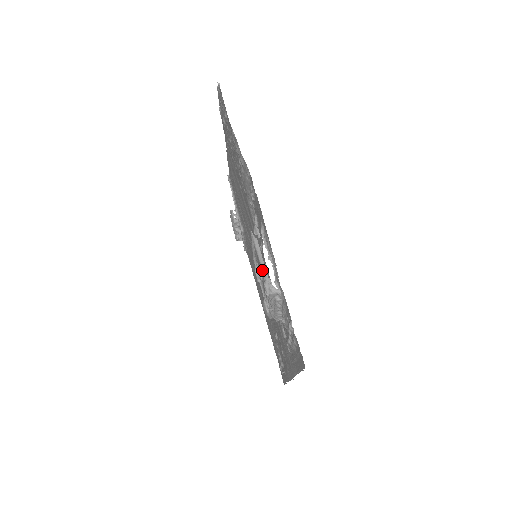
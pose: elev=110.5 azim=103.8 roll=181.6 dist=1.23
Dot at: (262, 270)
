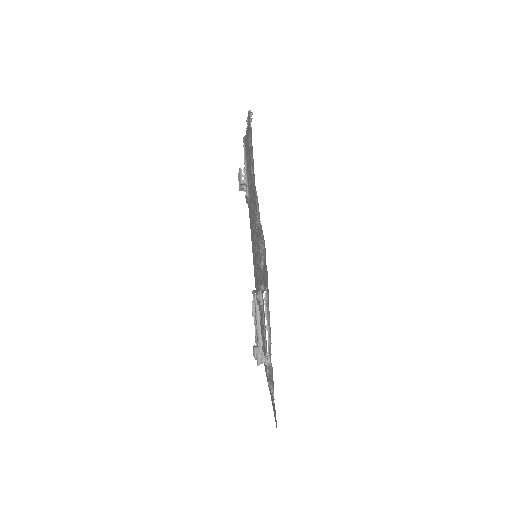
Dot at: (258, 340)
